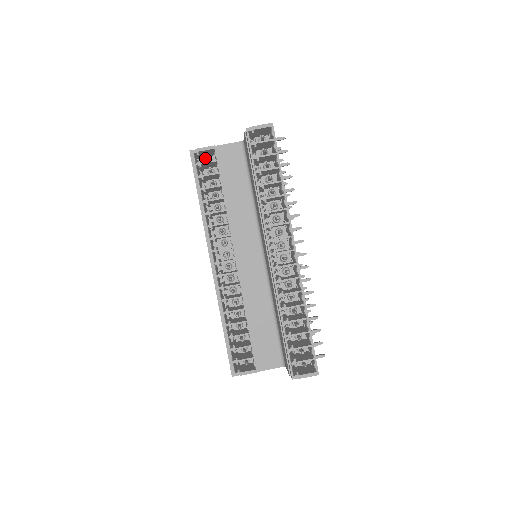
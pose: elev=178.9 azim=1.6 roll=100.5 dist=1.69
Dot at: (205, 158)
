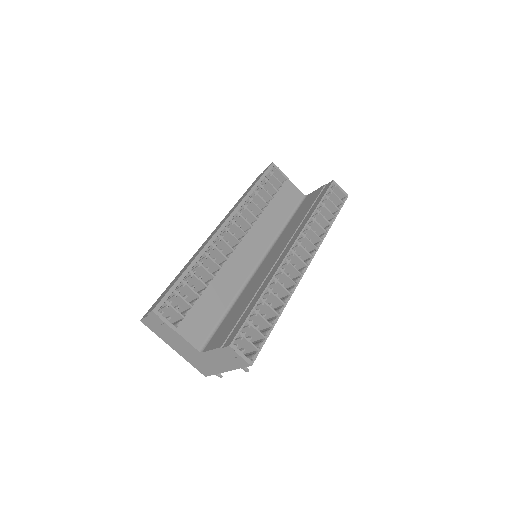
Dot at: occluded
